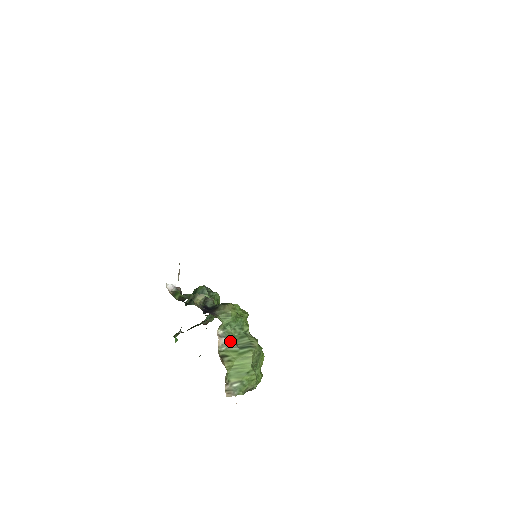
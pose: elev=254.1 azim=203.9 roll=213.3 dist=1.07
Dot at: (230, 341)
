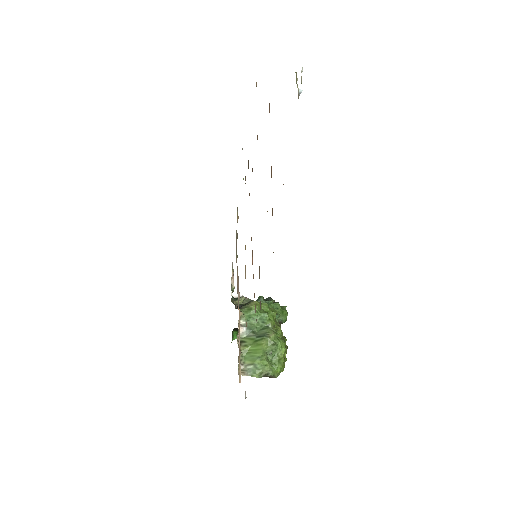
Dot at: (250, 331)
